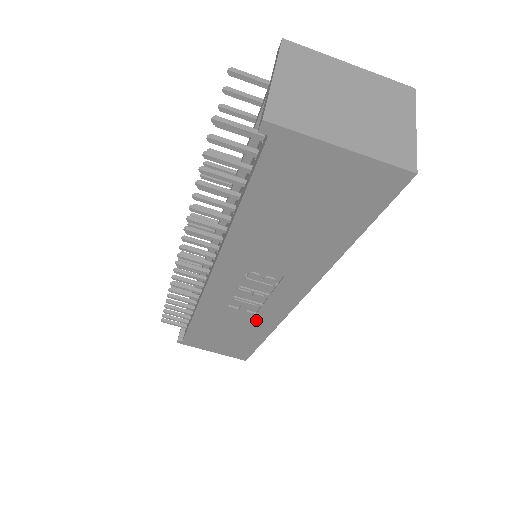
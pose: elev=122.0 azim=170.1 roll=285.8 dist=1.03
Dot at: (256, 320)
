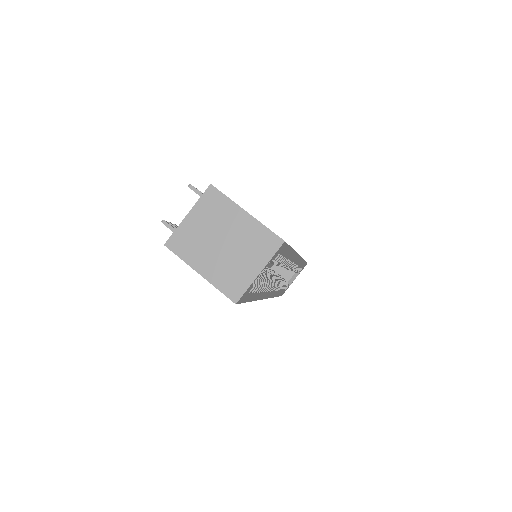
Dot at: occluded
